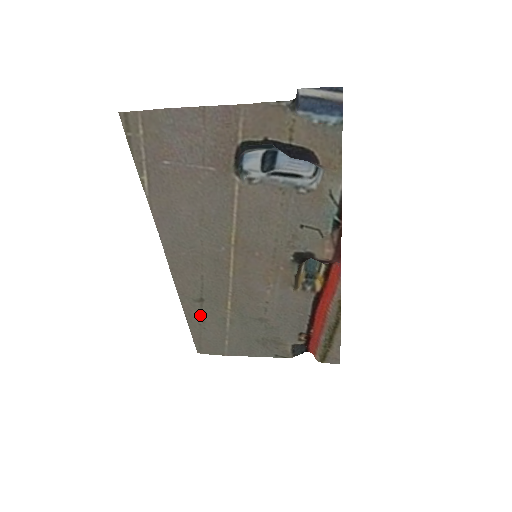
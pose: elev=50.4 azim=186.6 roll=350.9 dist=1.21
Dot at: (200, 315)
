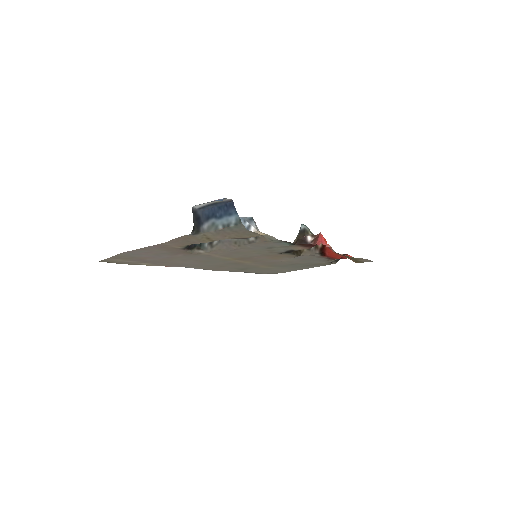
Dot at: (251, 271)
